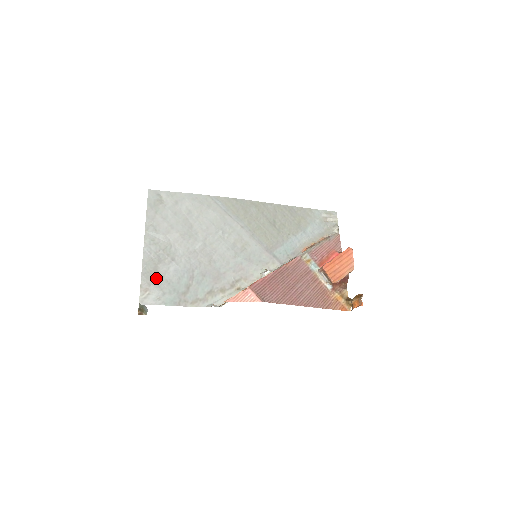
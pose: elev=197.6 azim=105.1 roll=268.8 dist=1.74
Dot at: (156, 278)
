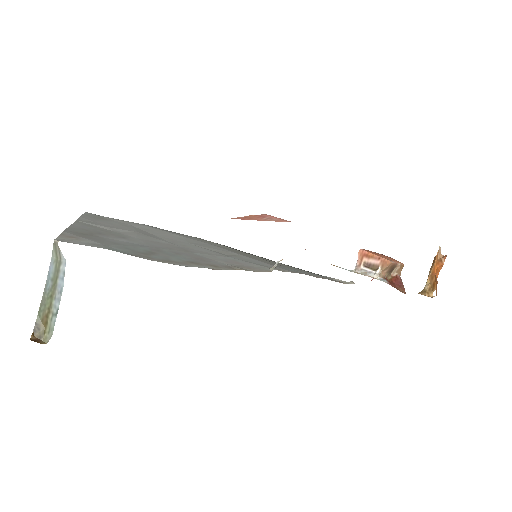
Dot at: (92, 237)
